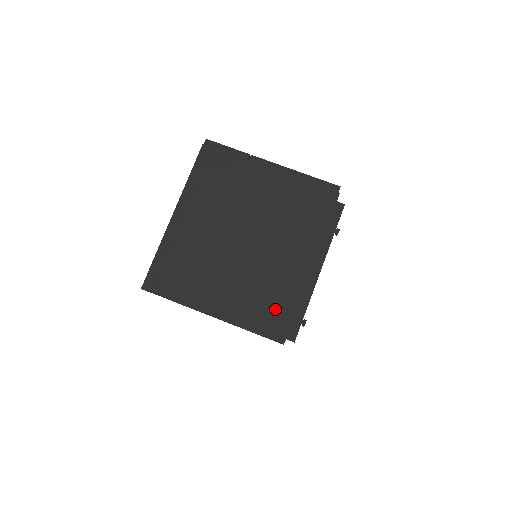
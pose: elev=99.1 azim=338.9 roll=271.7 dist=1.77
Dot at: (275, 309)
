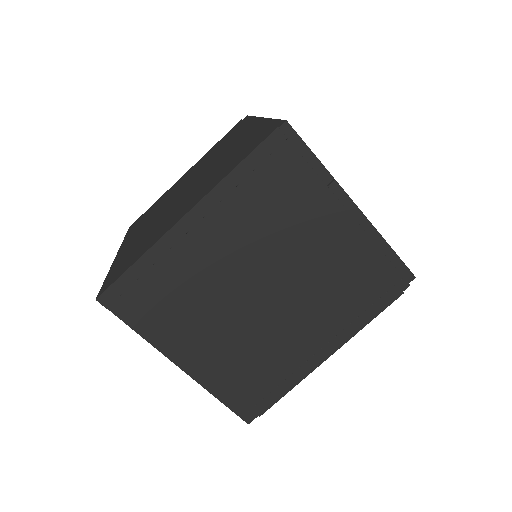
Dot at: (259, 386)
